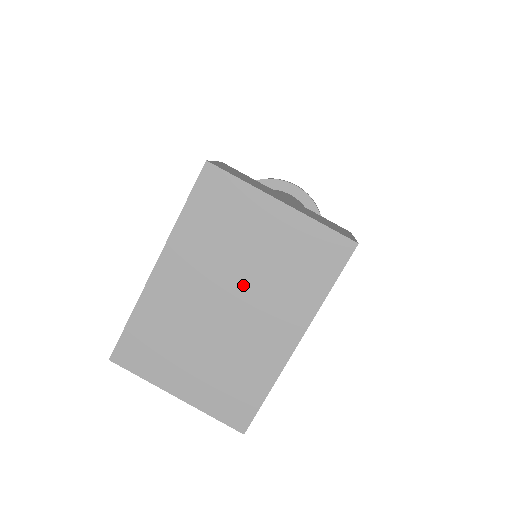
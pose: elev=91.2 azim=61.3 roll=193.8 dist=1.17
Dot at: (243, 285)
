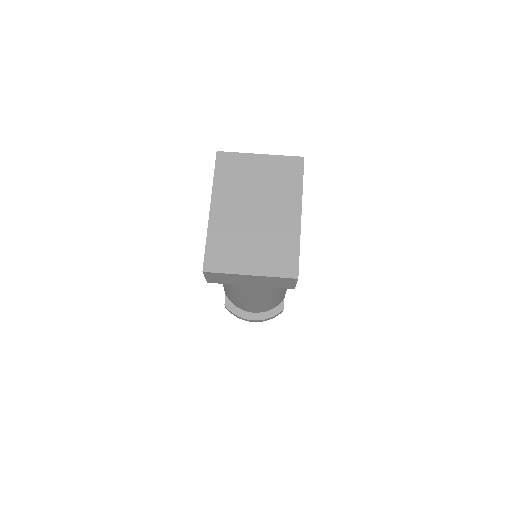
Dot at: (259, 198)
